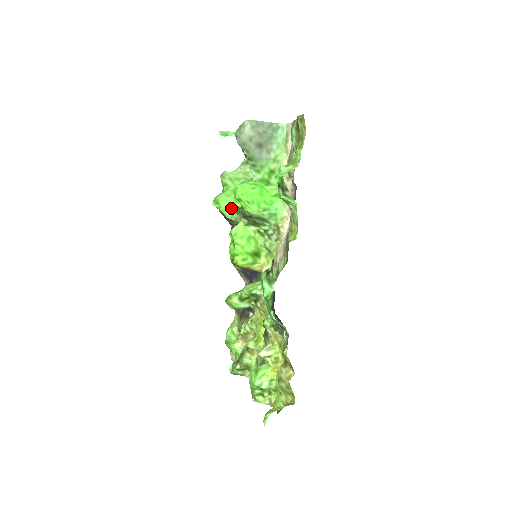
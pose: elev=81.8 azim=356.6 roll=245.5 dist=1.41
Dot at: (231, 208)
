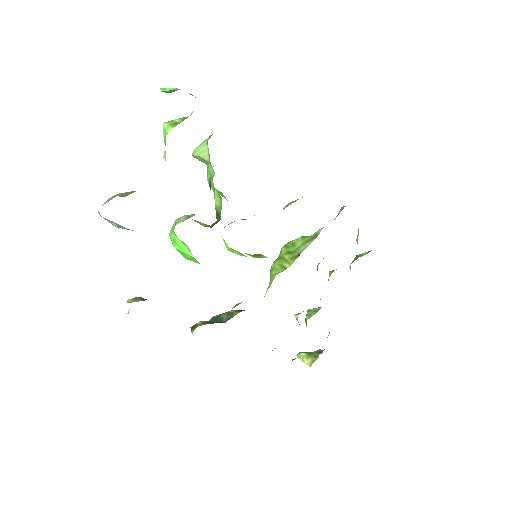
Dot at: occluded
